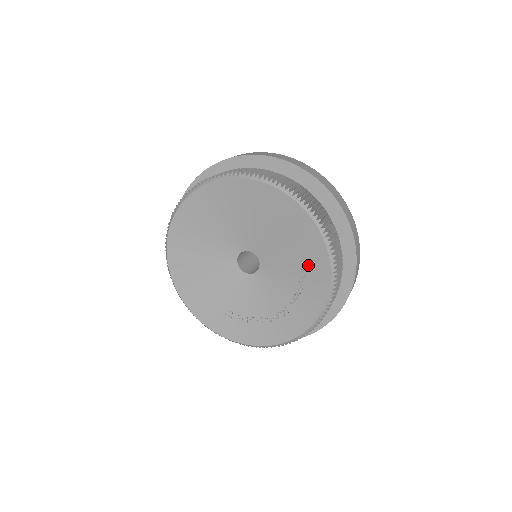
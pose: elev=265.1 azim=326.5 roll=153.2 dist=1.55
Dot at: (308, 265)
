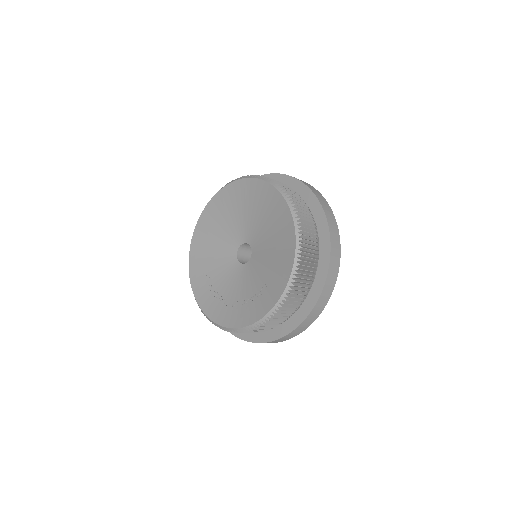
Dot at: (271, 285)
